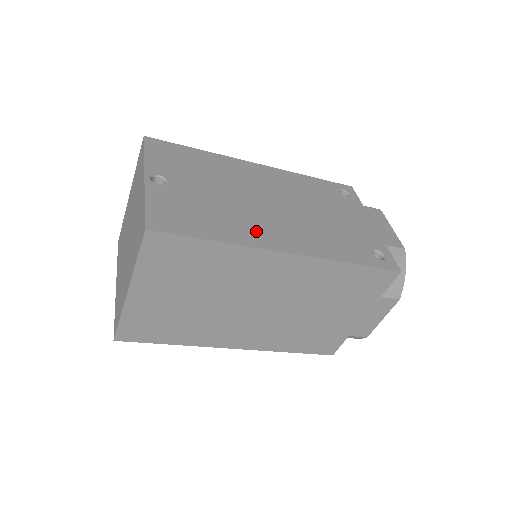
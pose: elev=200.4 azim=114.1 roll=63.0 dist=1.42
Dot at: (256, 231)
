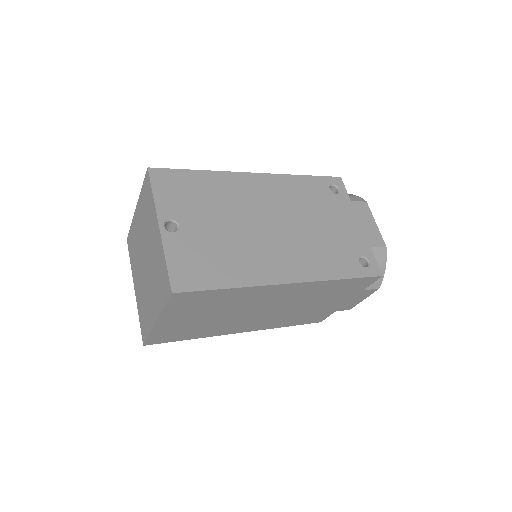
Dot at: (261, 265)
